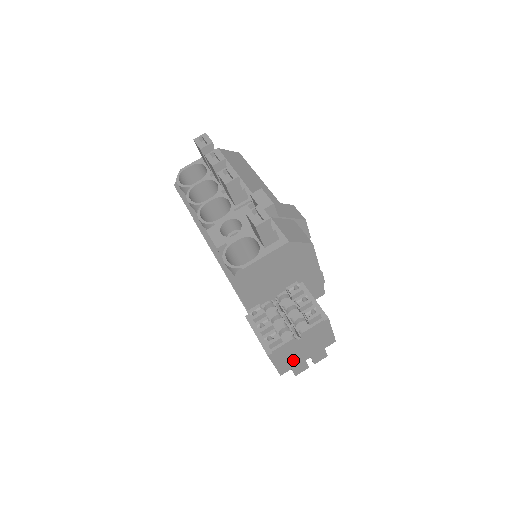
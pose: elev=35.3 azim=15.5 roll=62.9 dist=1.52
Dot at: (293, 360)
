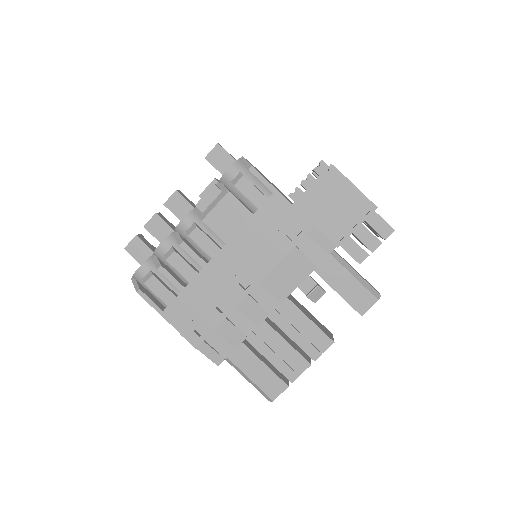
Dot at: occluded
